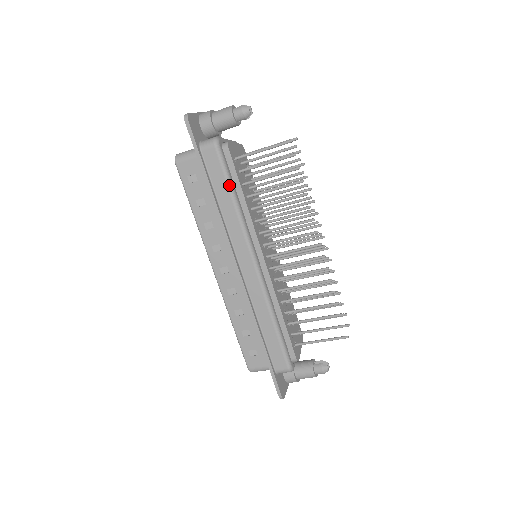
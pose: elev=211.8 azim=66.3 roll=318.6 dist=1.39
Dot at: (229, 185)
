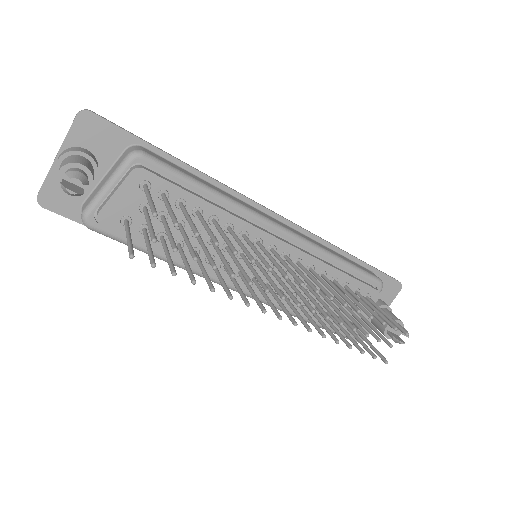
Dot at: (142, 251)
